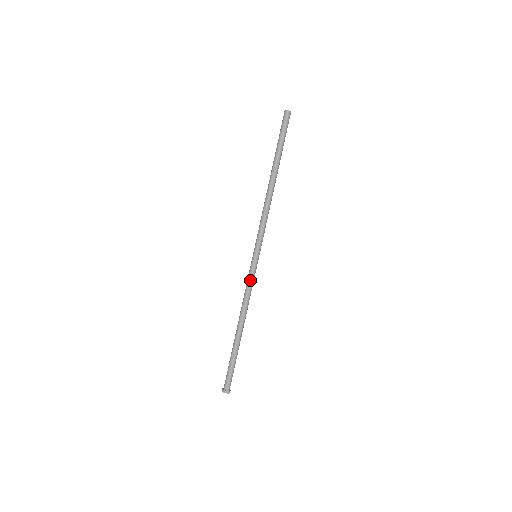
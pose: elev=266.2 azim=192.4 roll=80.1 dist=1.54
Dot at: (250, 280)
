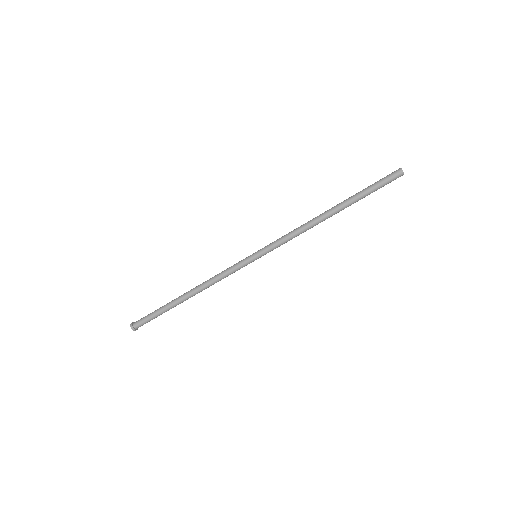
Dot at: (234, 272)
